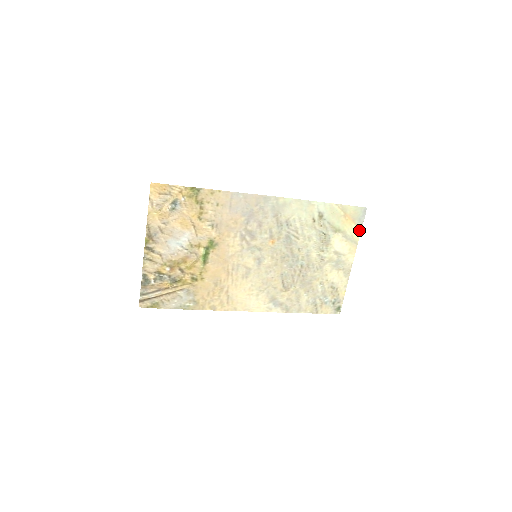
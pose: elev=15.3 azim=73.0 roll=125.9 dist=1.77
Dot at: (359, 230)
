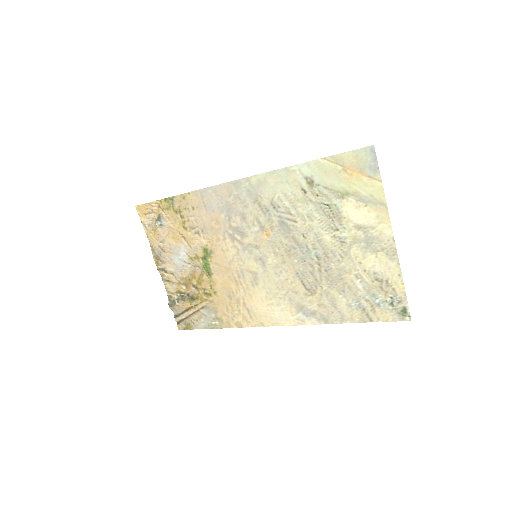
Dot at: (379, 183)
